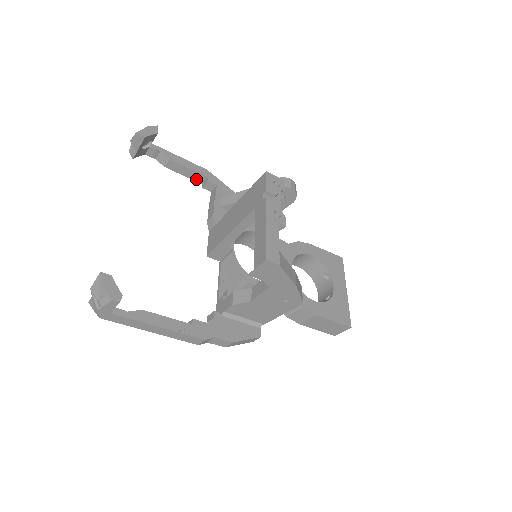
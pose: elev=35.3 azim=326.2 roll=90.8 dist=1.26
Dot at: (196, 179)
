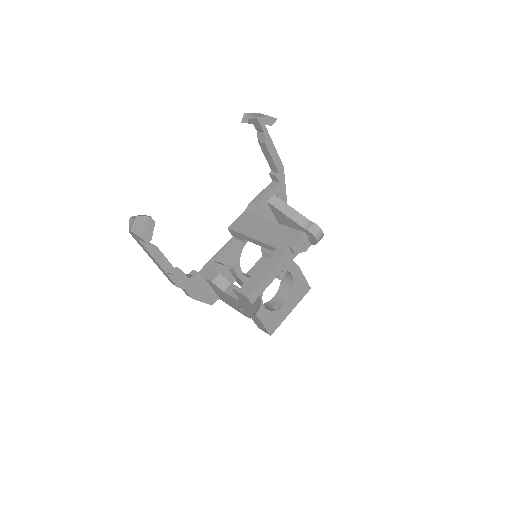
Dot at: (271, 166)
